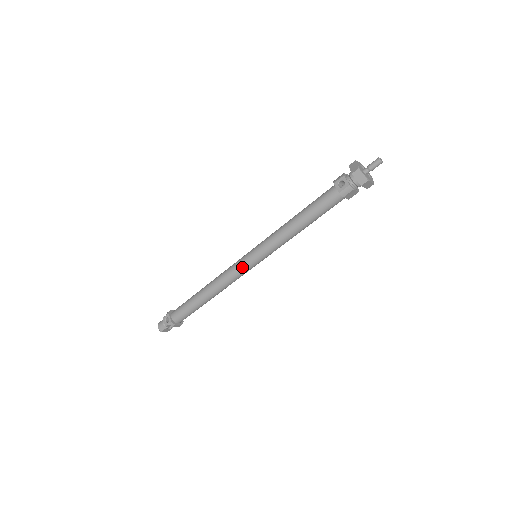
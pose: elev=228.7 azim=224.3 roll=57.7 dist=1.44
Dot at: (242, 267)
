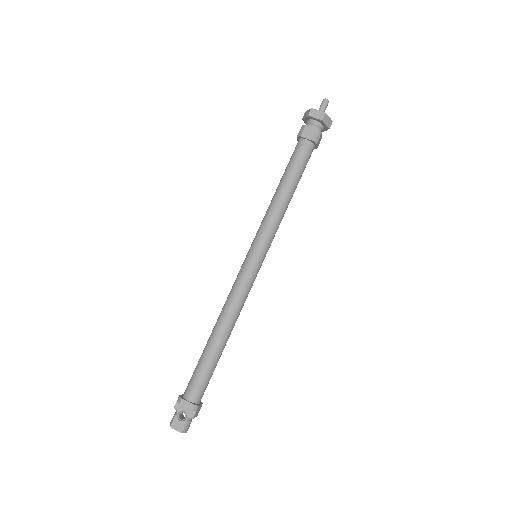
Dot at: (240, 270)
